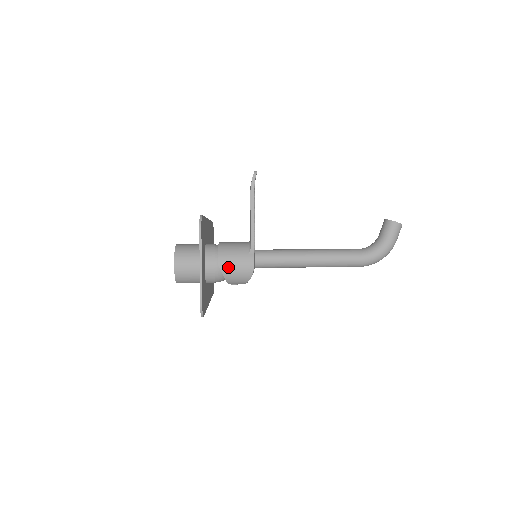
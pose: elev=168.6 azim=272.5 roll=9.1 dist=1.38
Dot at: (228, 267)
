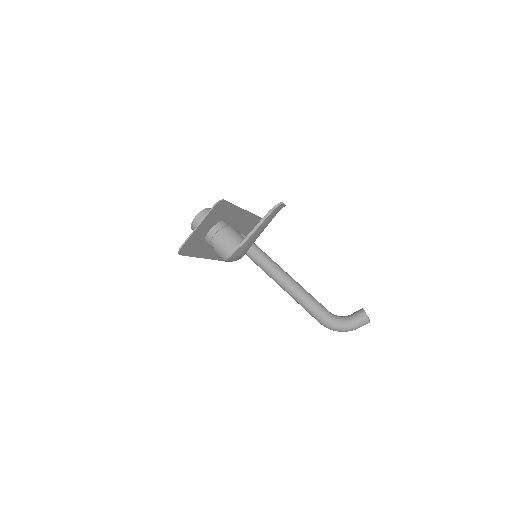
Dot at: (220, 242)
